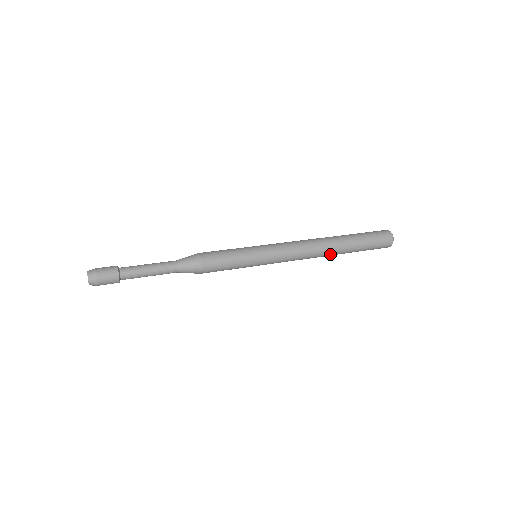
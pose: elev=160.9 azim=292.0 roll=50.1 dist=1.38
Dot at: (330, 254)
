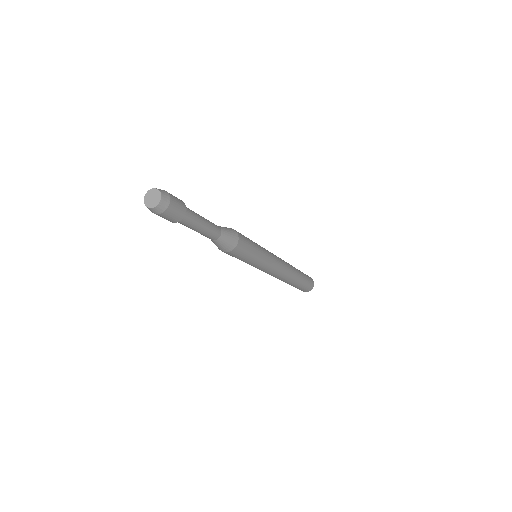
Dot at: (290, 279)
